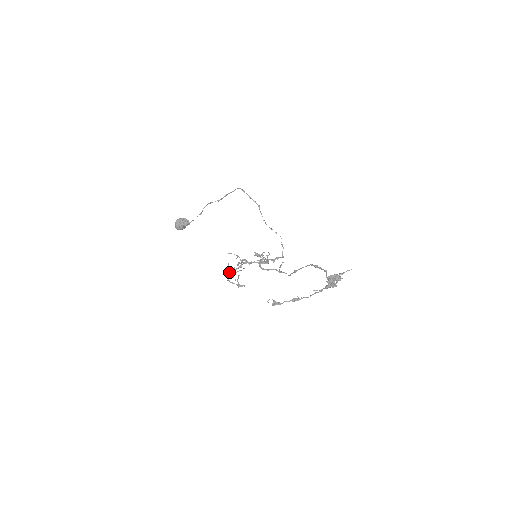
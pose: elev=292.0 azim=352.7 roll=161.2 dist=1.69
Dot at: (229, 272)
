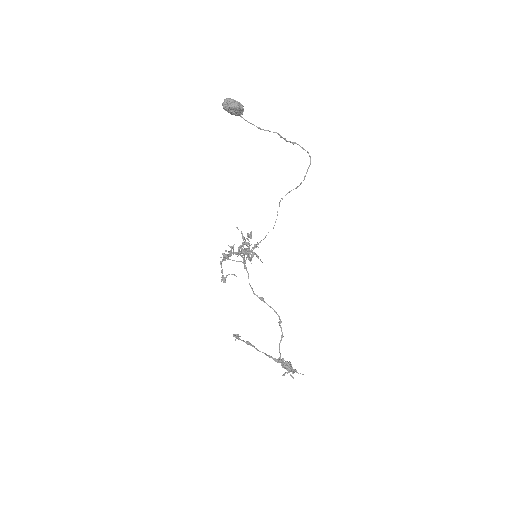
Dot at: occluded
